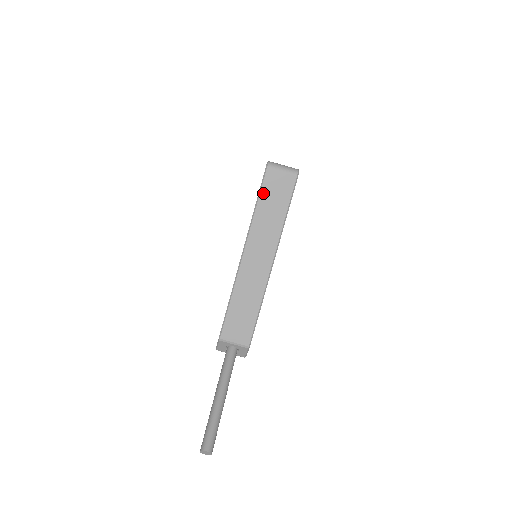
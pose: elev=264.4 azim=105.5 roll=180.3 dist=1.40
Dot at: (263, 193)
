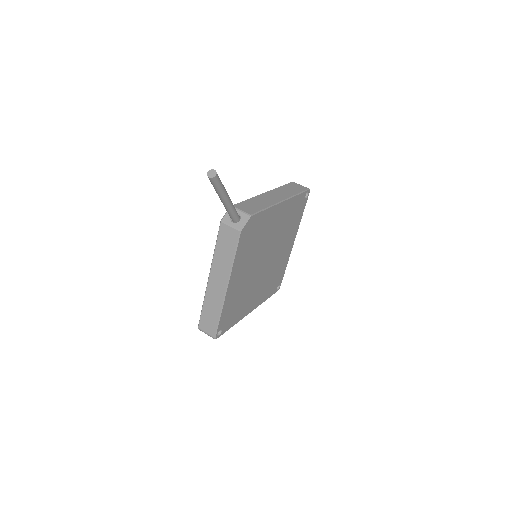
Dot at: (287, 185)
